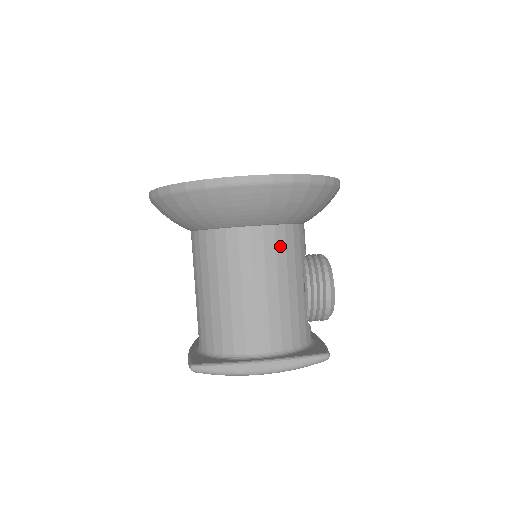
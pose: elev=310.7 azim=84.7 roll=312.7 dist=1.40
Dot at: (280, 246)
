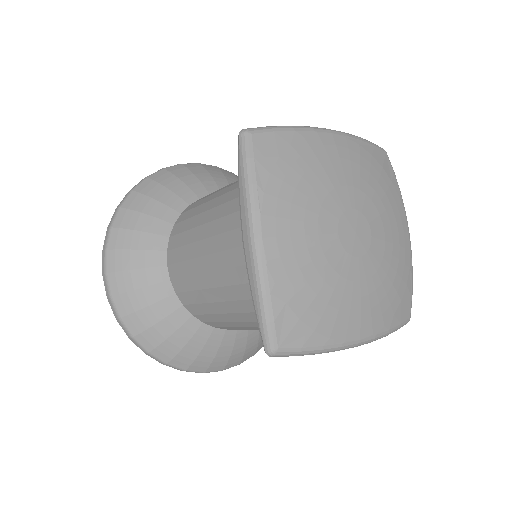
Dot at: occluded
